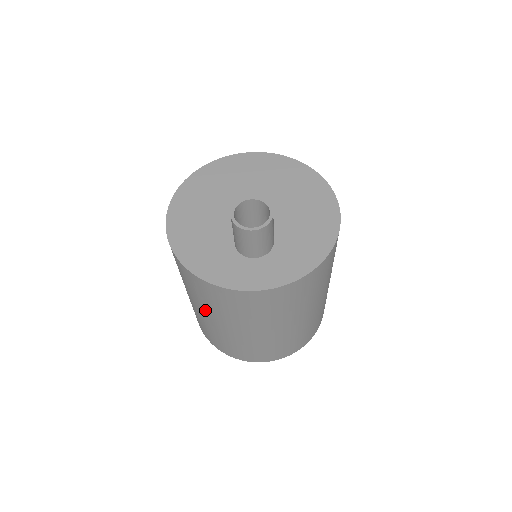
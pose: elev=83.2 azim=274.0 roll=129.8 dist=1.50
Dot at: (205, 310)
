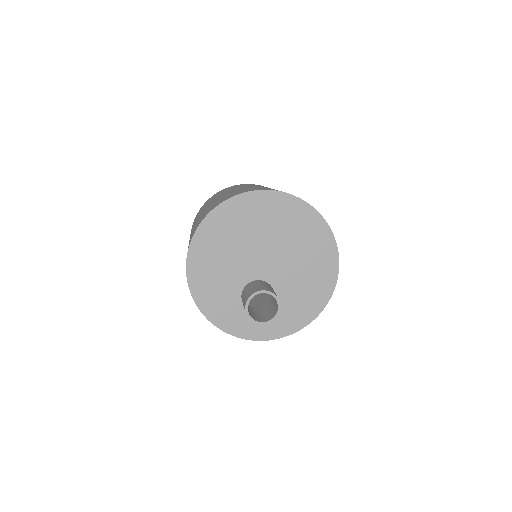
Dot at: occluded
